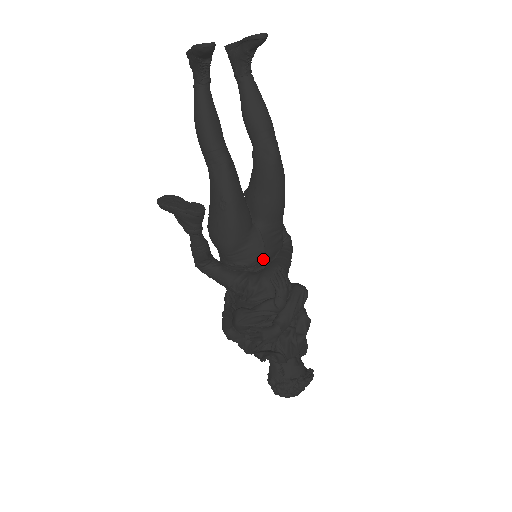
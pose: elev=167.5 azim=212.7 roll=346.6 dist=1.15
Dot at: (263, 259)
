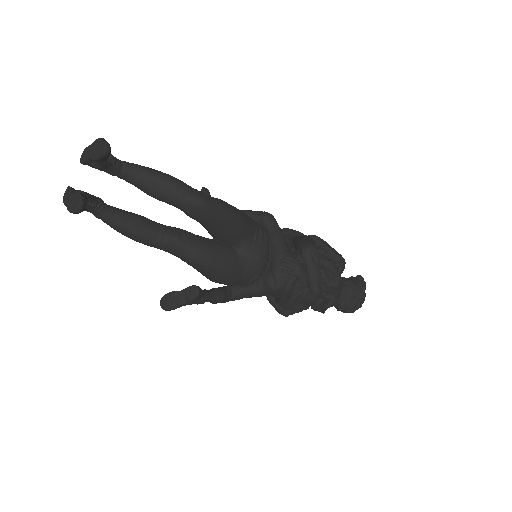
Dot at: (265, 262)
